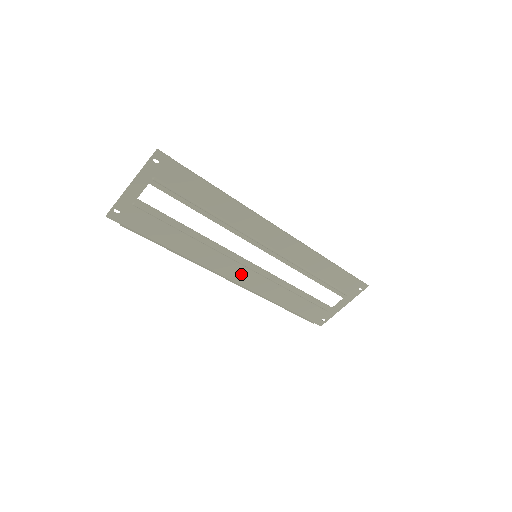
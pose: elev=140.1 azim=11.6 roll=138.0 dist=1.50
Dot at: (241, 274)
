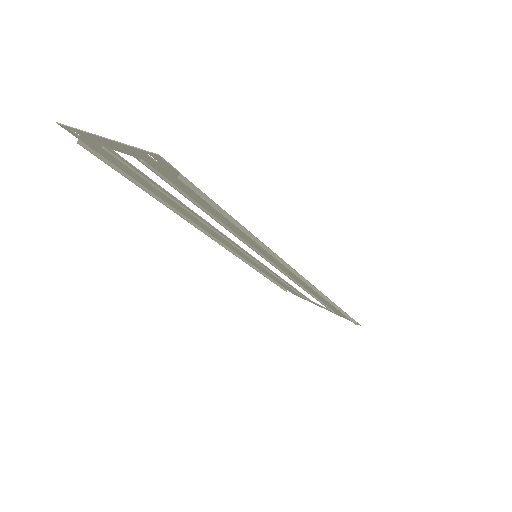
Dot at: (230, 245)
